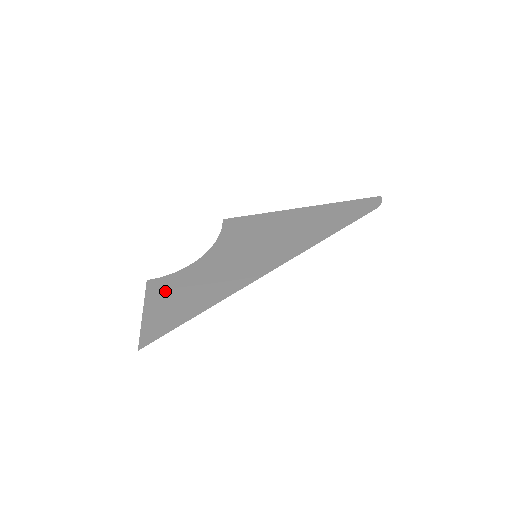
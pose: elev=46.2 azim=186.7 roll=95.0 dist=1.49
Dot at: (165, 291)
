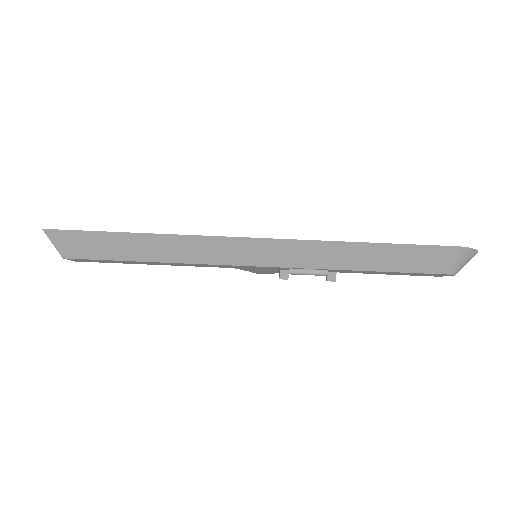
Dot at: occluded
